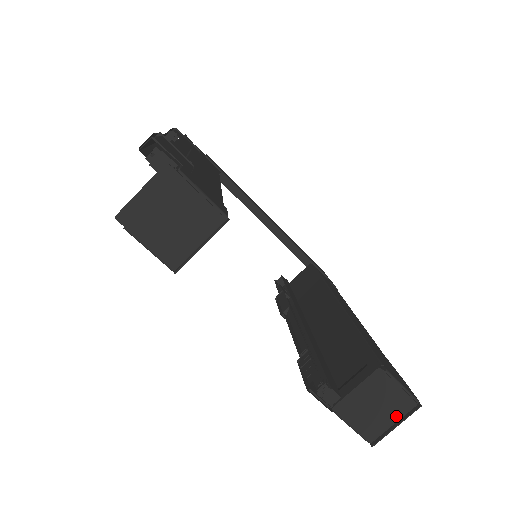
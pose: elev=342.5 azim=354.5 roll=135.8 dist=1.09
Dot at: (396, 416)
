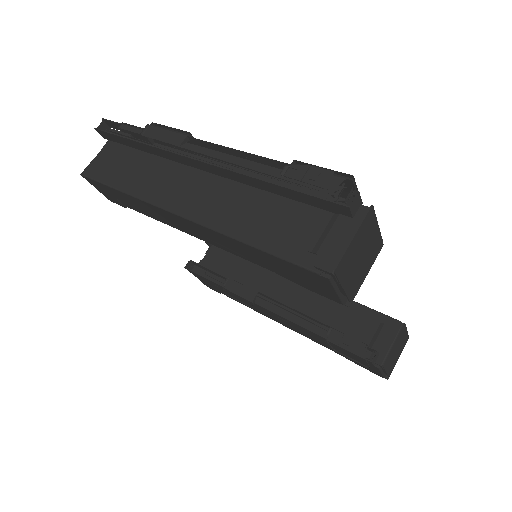
Dot at: (401, 351)
